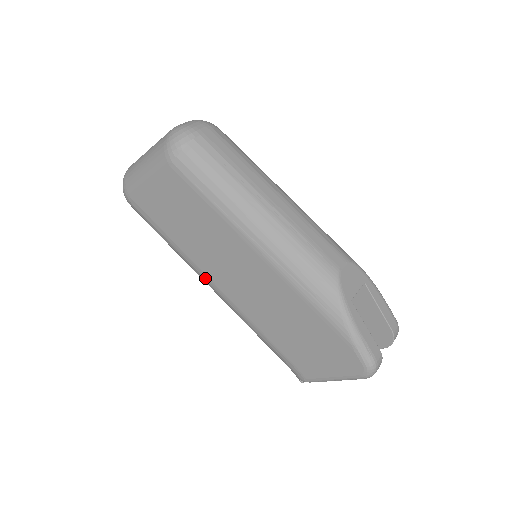
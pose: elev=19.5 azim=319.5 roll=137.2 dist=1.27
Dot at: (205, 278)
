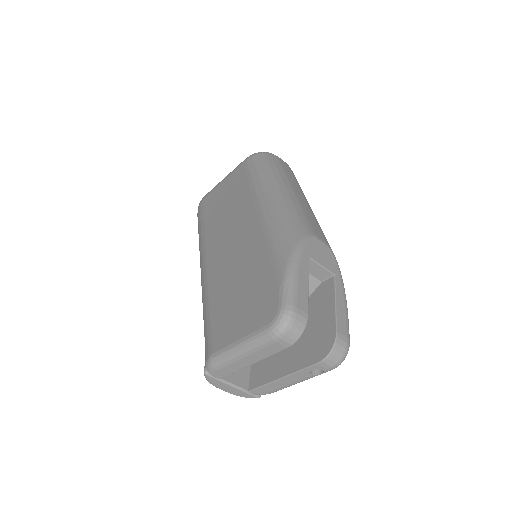
Dot at: (203, 255)
